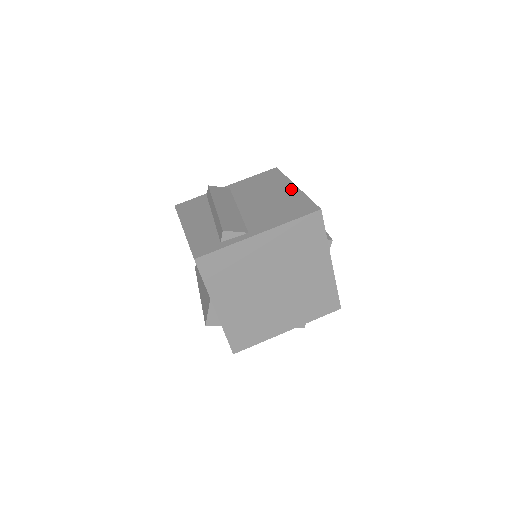
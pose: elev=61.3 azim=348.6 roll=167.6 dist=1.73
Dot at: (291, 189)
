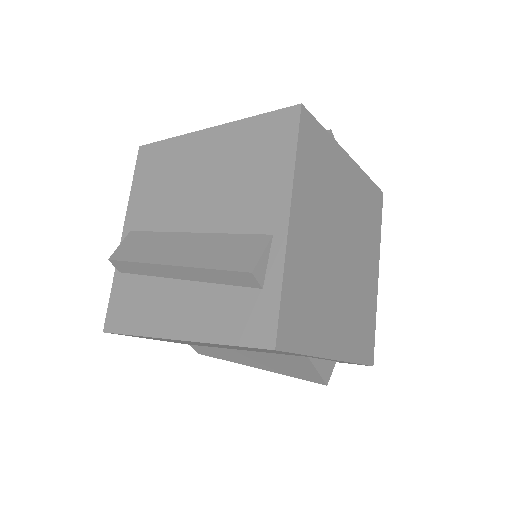
Dot at: (212, 137)
